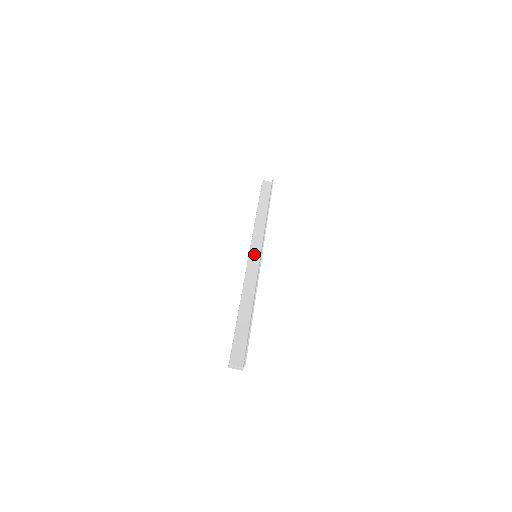
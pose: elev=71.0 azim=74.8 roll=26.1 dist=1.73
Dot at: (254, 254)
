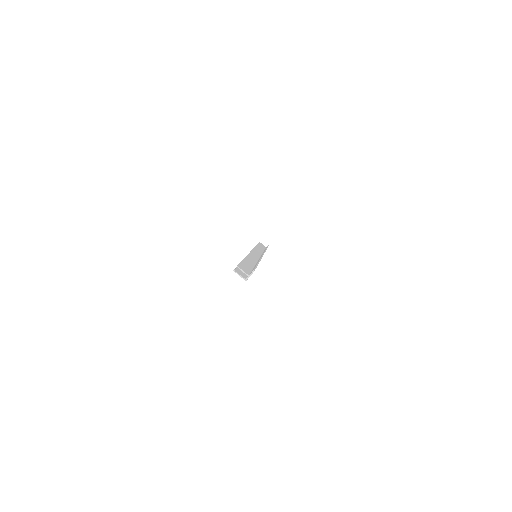
Dot at: (255, 253)
